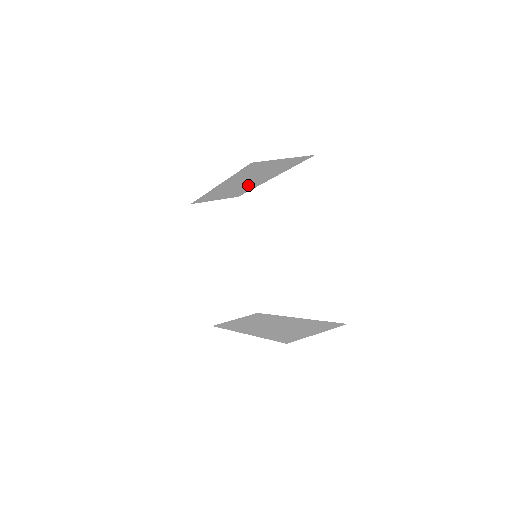
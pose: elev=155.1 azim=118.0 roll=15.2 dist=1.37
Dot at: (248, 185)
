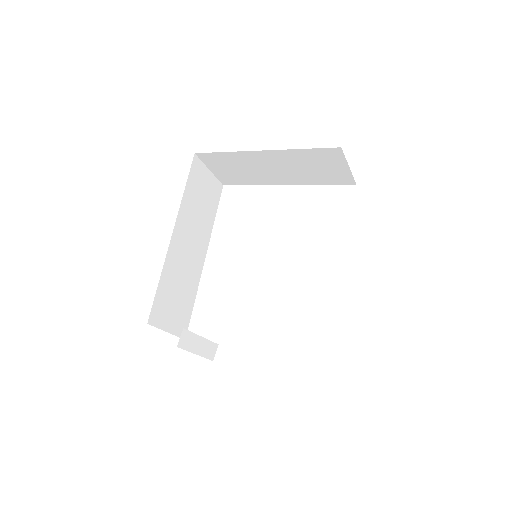
Dot at: (192, 268)
